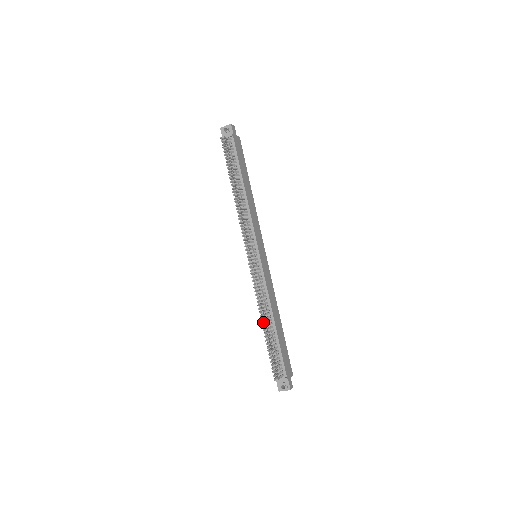
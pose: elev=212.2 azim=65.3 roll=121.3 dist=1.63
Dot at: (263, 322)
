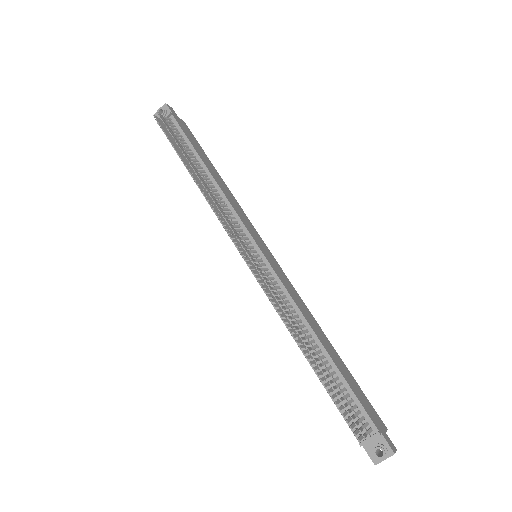
Dot at: (301, 346)
